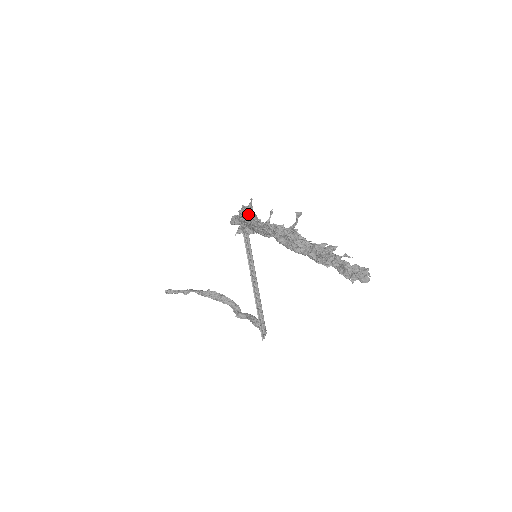
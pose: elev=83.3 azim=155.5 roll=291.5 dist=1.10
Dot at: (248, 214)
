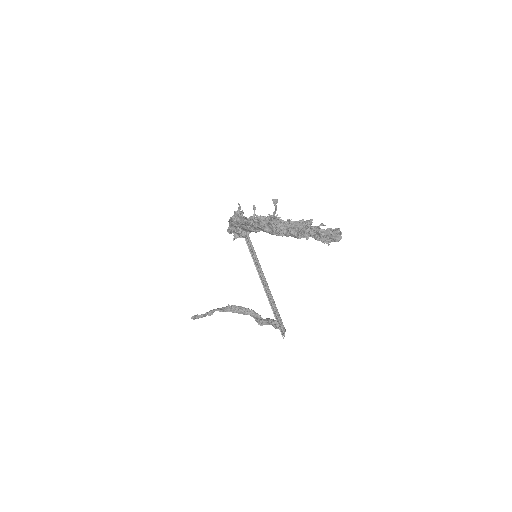
Dot at: occluded
